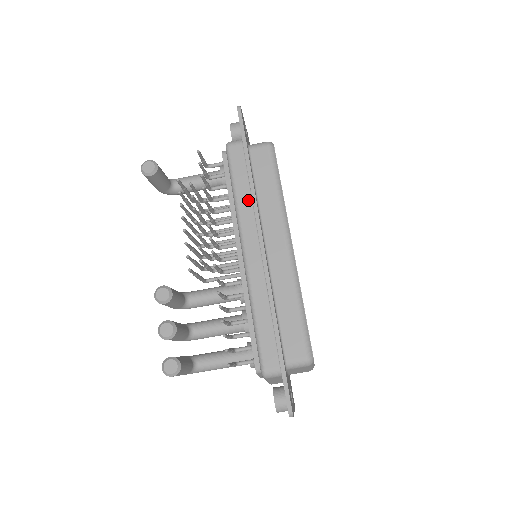
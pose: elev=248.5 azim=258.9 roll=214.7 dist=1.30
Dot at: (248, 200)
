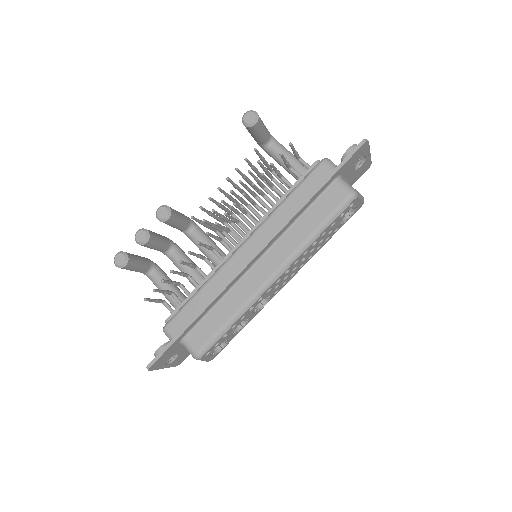
Dot at: (285, 216)
